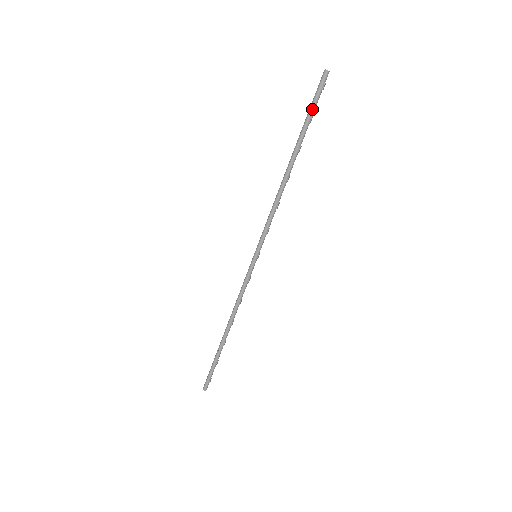
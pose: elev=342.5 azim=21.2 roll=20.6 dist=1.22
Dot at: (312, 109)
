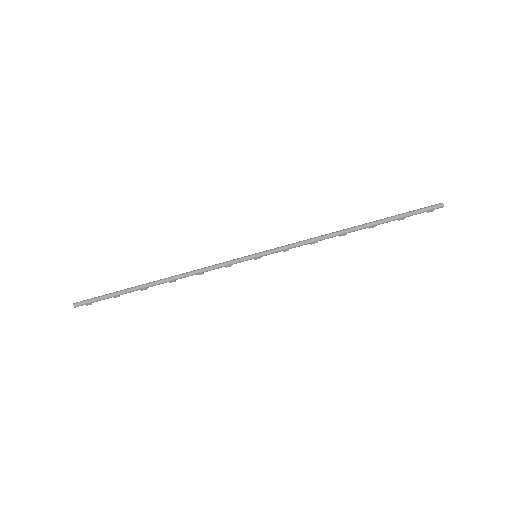
Dot at: (409, 213)
